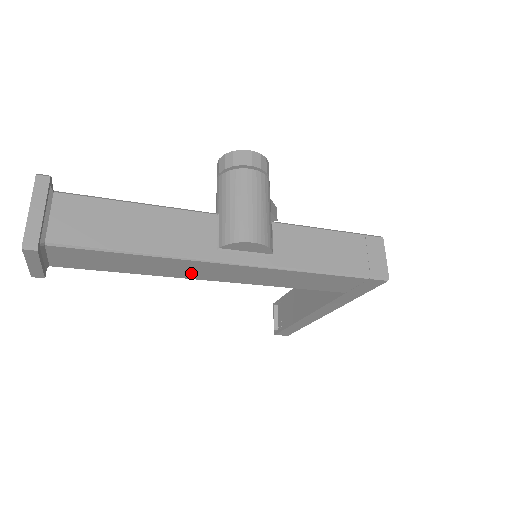
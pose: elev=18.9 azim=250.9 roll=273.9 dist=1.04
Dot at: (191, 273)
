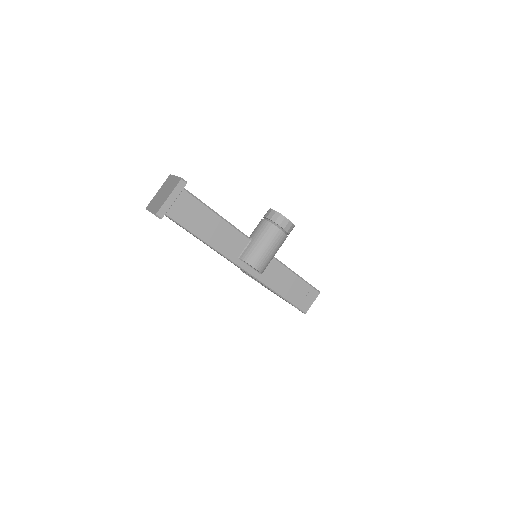
Dot at: occluded
